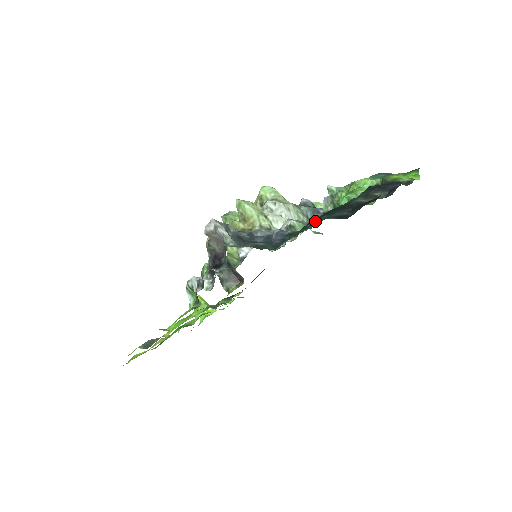
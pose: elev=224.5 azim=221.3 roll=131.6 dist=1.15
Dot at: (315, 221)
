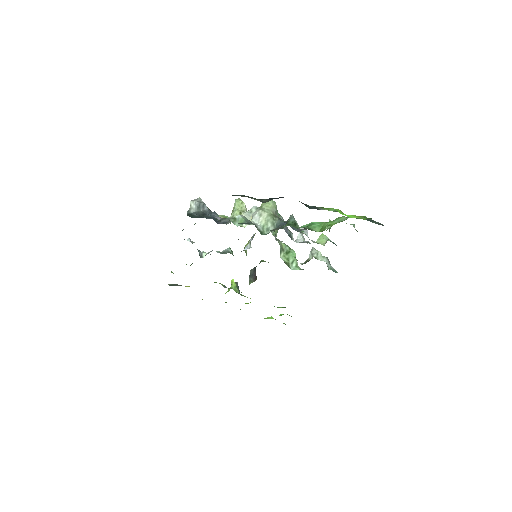
Dot at: (272, 230)
